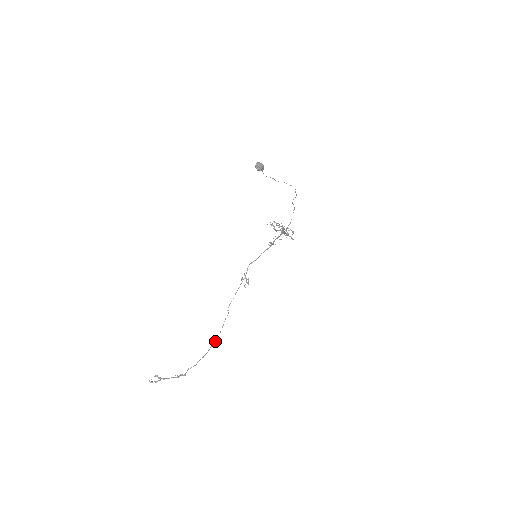
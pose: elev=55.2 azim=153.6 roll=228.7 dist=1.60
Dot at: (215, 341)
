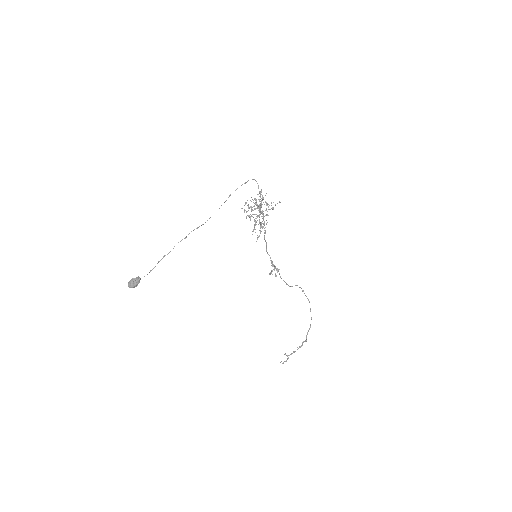
Dot at: occluded
